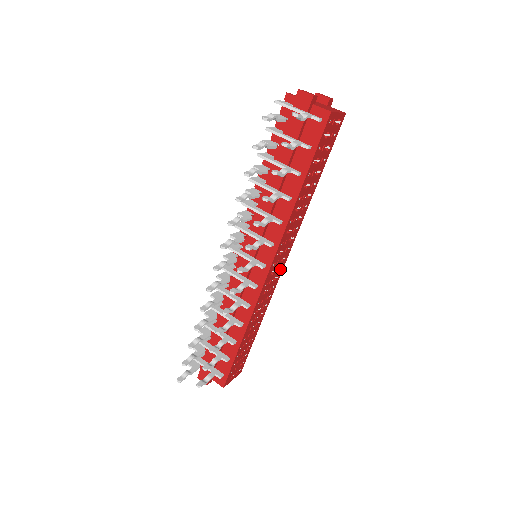
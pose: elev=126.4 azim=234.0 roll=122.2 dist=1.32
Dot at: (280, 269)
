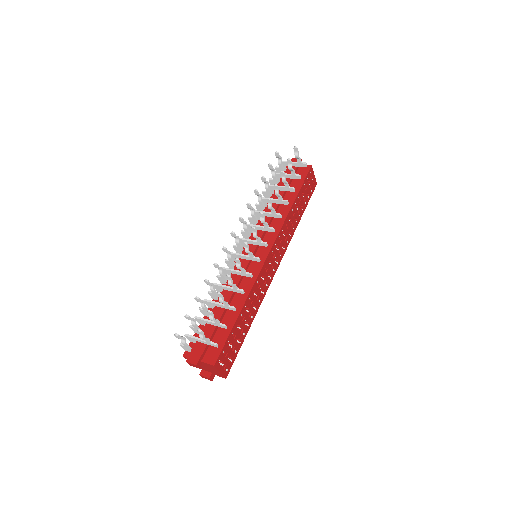
Dot at: (273, 271)
